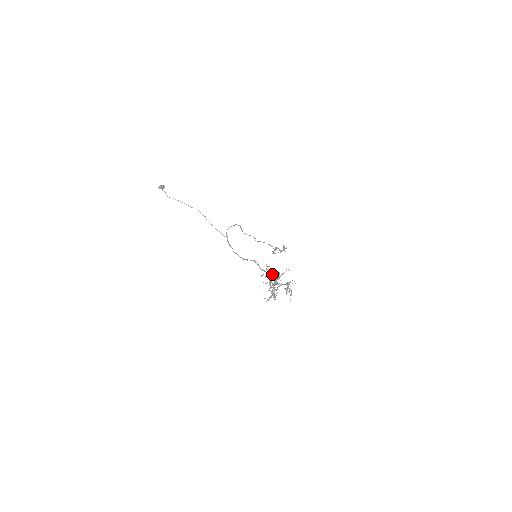
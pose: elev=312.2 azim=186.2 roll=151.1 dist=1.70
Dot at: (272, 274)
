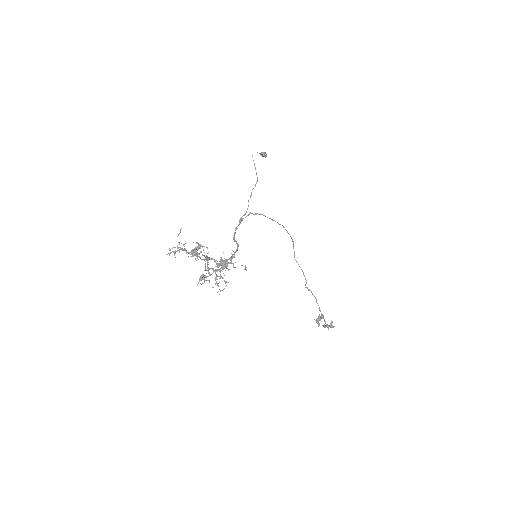
Dot at: occluded
